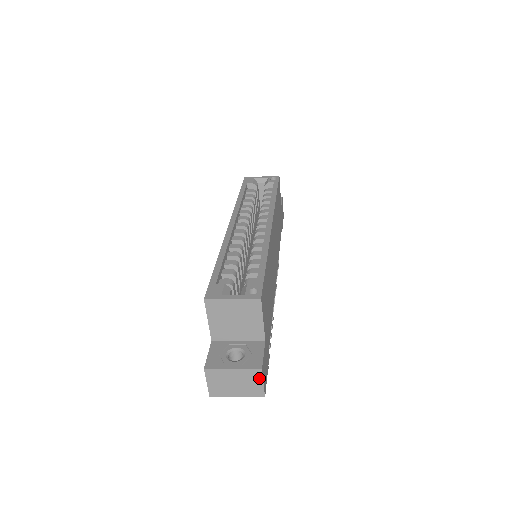
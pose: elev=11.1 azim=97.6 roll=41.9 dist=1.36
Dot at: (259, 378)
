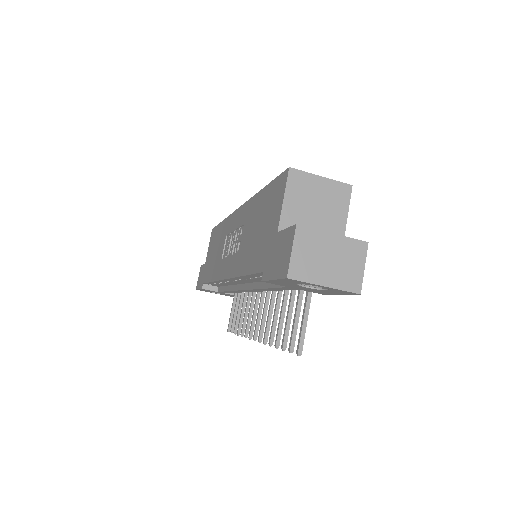
Dot at: (361, 257)
